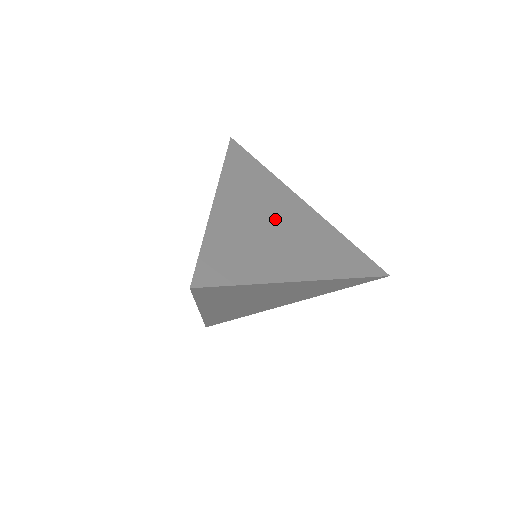
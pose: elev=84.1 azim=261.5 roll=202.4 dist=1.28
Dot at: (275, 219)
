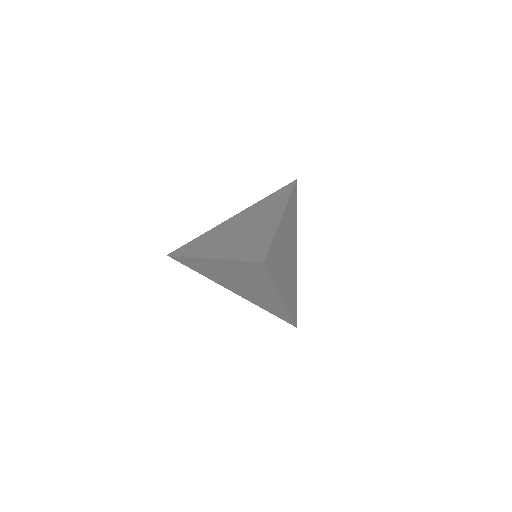
Dot at: (289, 251)
